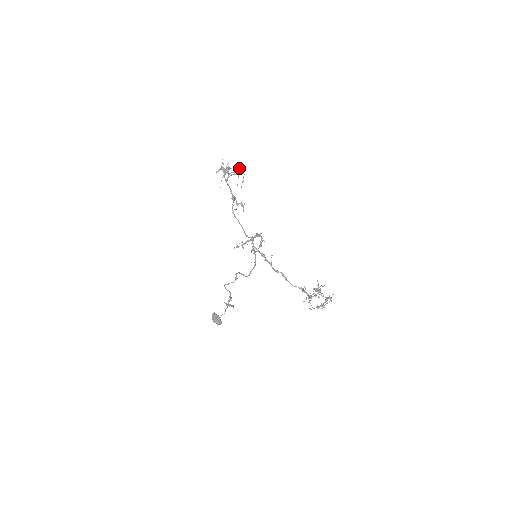
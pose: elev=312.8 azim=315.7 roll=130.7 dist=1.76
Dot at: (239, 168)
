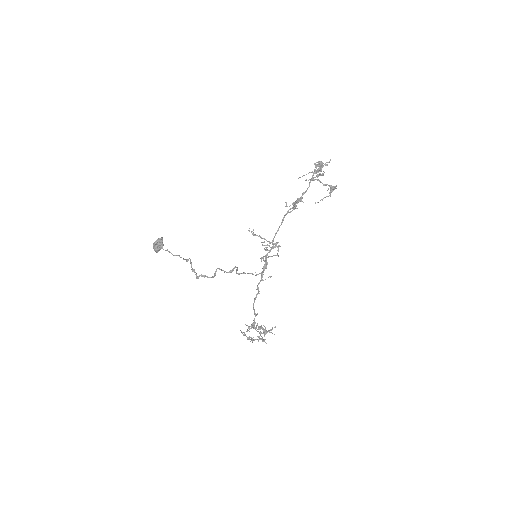
Dot at: (334, 187)
